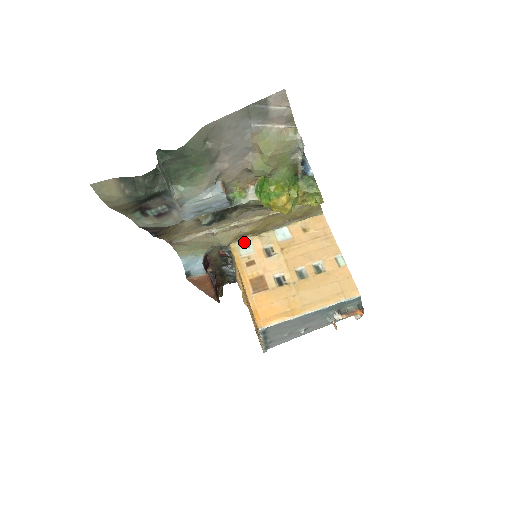
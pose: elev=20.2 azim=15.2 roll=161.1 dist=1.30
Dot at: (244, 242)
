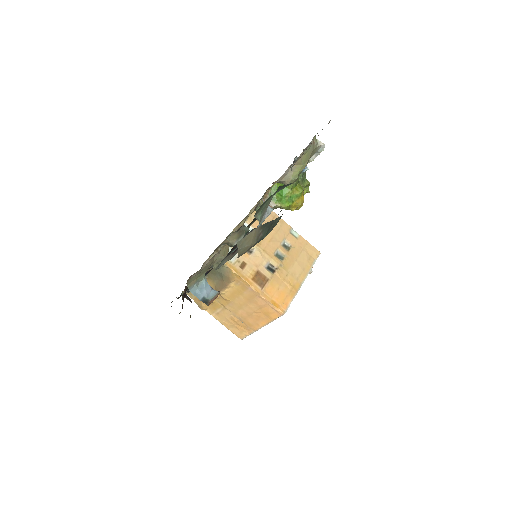
Dot at: occluded
